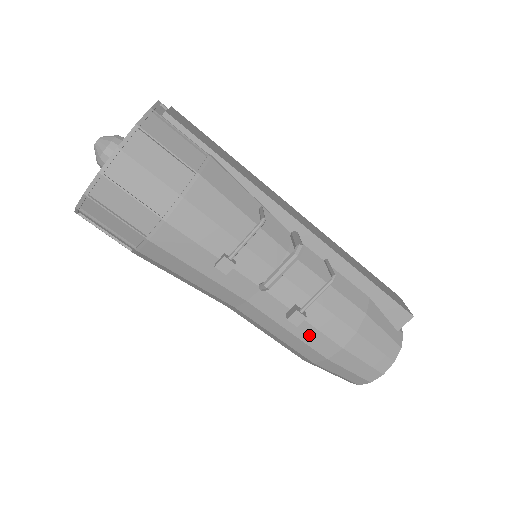
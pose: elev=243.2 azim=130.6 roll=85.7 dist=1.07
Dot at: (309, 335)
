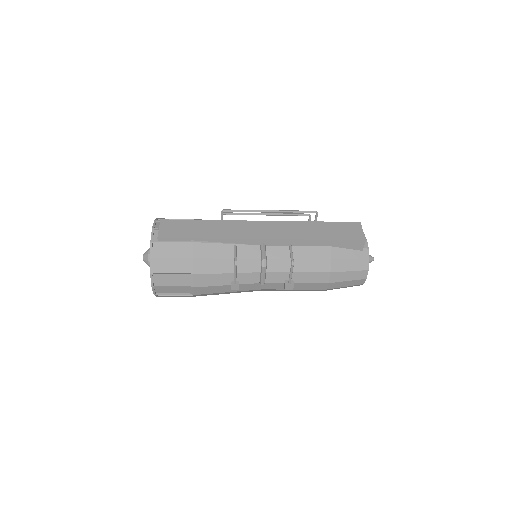
Dot at: (305, 286)
